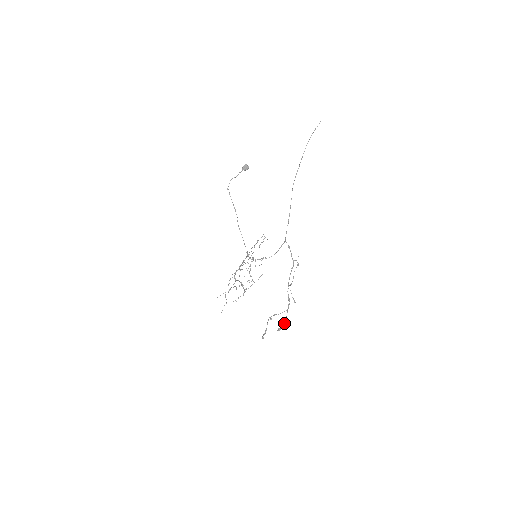
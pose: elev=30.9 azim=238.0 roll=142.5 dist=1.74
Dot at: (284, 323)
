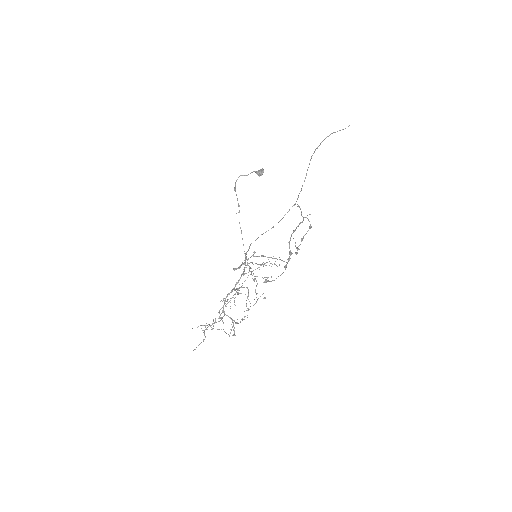
Dot at: occluded
